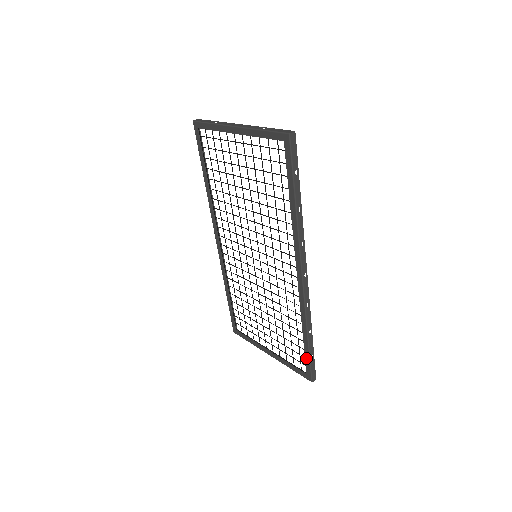
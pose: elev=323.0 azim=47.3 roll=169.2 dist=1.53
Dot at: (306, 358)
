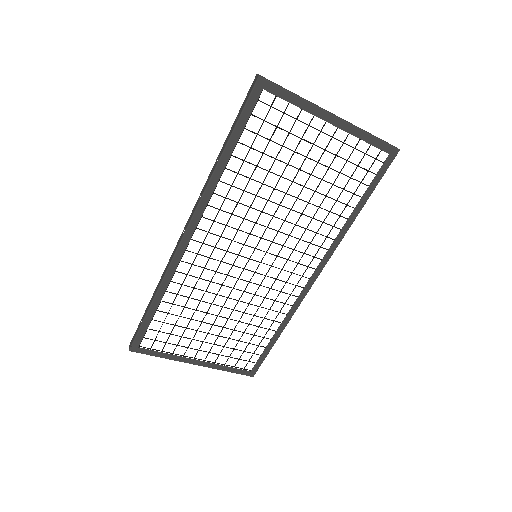
Dot at: (263, 355)
